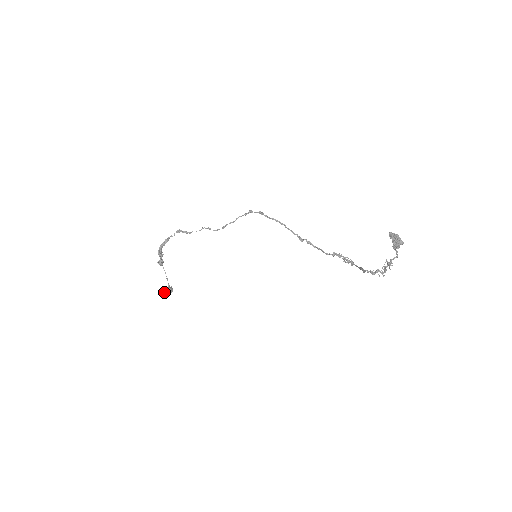
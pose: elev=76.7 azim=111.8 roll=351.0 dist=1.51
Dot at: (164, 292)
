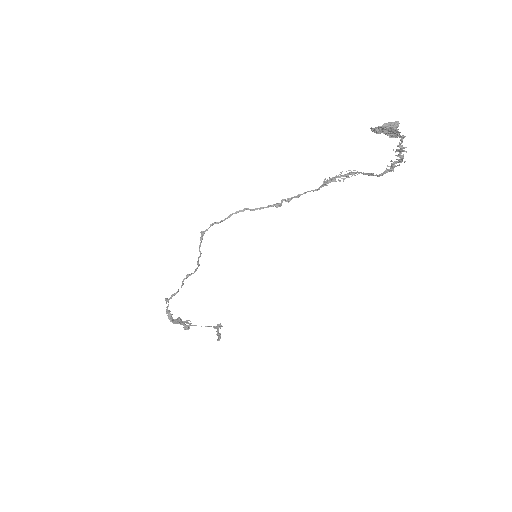
Dot at: (218, 338)
